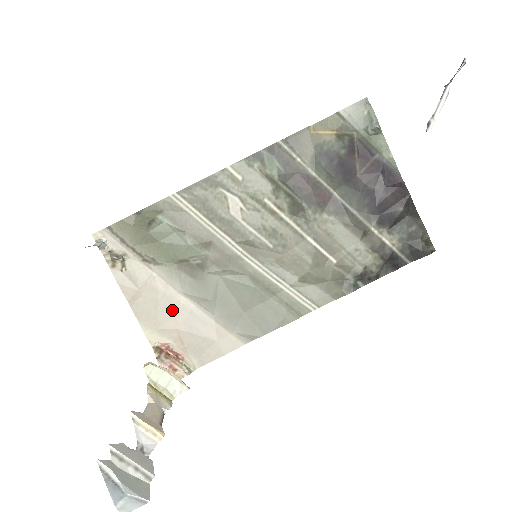
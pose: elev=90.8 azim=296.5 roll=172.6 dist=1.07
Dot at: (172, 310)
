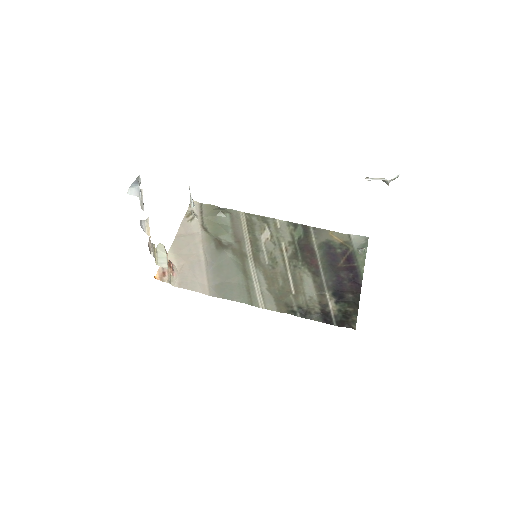
Dot at: (192, 253)
